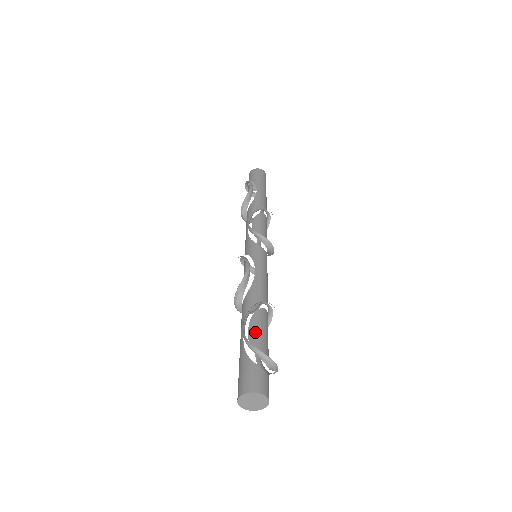
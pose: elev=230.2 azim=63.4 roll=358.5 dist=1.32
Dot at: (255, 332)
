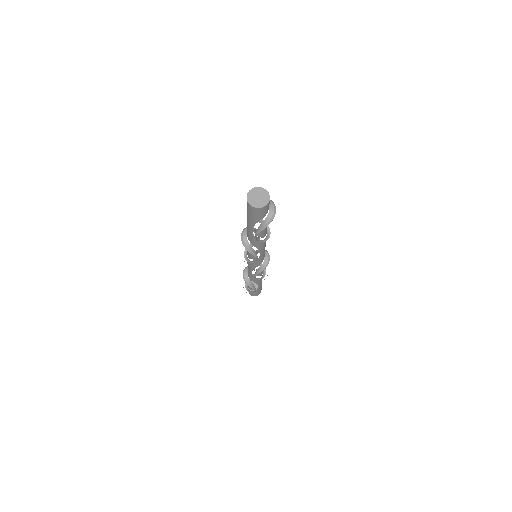
Dot at: occluded
